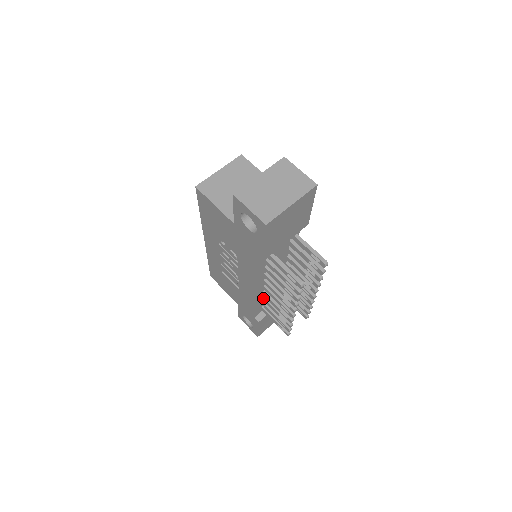
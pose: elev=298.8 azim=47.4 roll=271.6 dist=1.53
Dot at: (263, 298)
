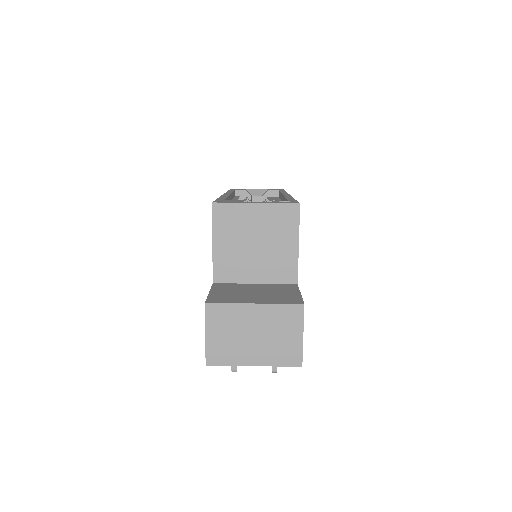
Dot at: occluded
